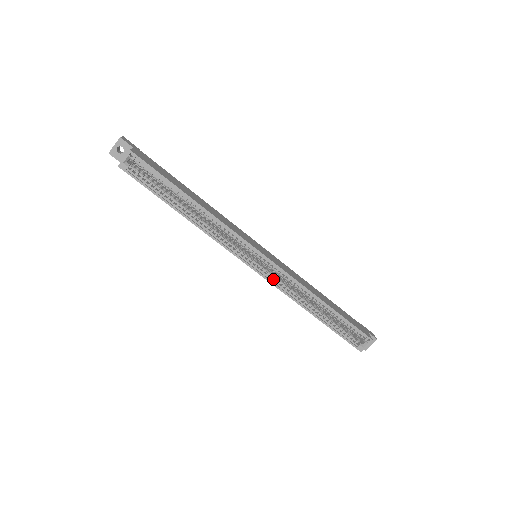
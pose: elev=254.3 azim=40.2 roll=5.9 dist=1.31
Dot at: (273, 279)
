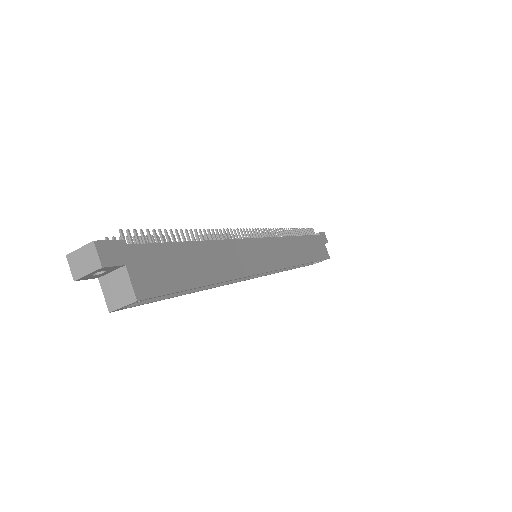
Dot at: occluded
